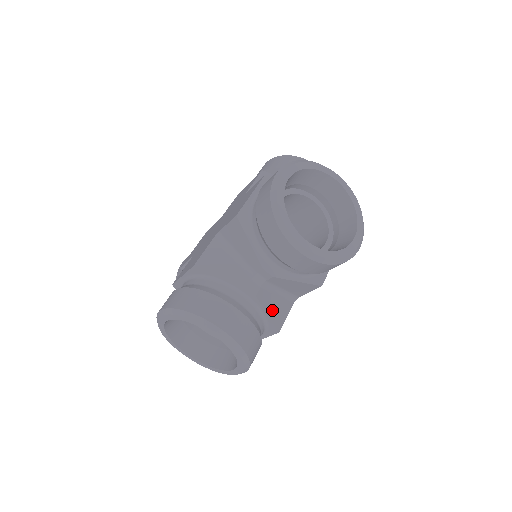
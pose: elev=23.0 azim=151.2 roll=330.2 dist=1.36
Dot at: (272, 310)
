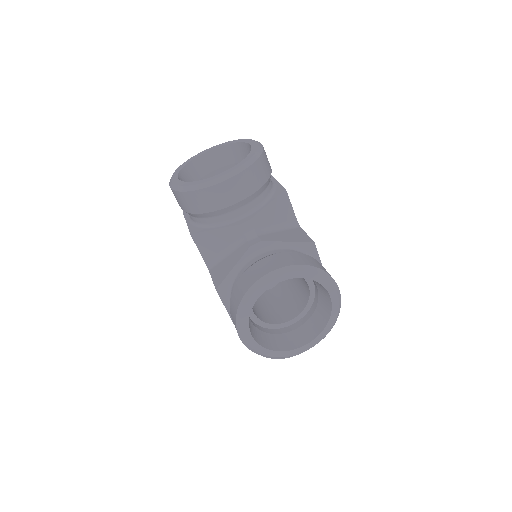
Dot at: (288, 239)
